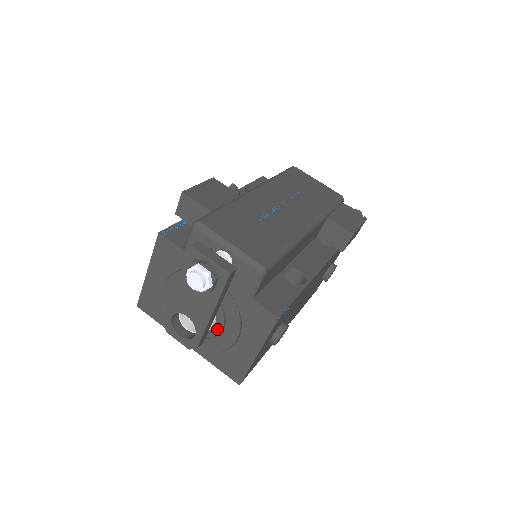
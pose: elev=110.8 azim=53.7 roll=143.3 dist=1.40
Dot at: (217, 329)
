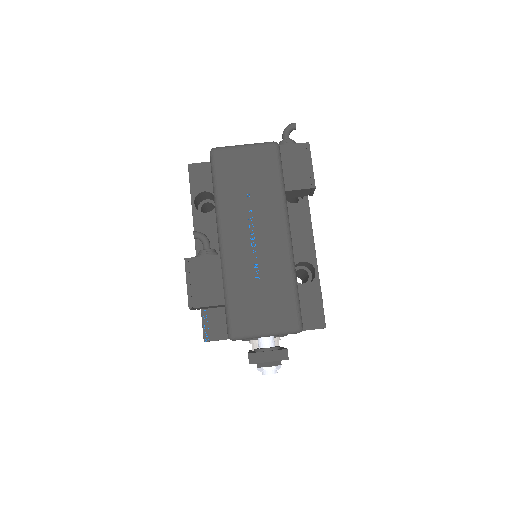
Dot at: occluded
